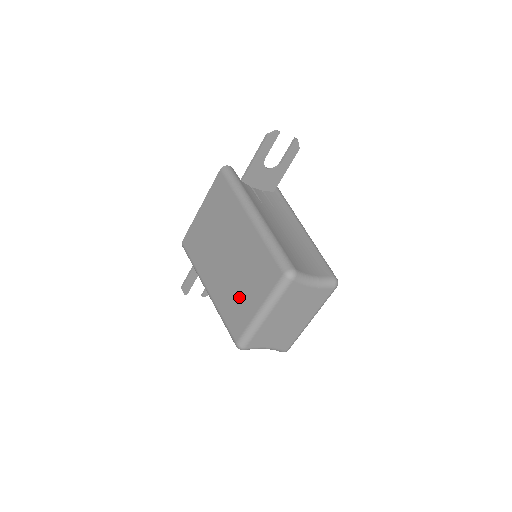
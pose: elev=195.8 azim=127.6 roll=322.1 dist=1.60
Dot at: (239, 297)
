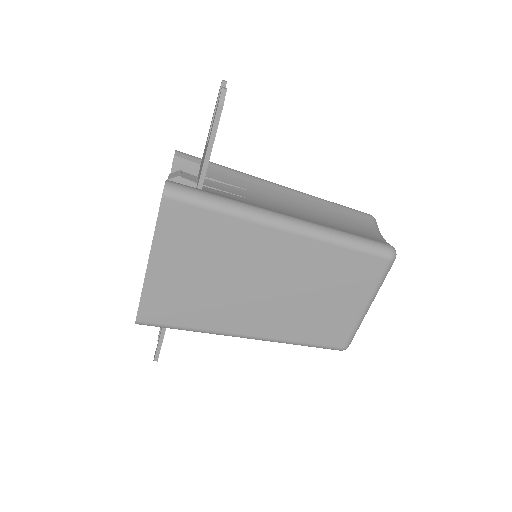
Dot at: (323, 313)
